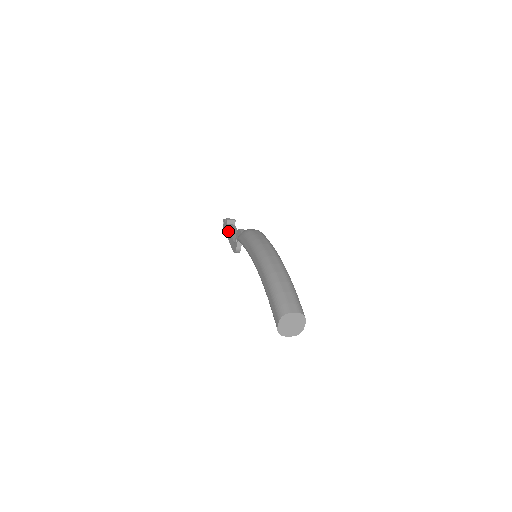
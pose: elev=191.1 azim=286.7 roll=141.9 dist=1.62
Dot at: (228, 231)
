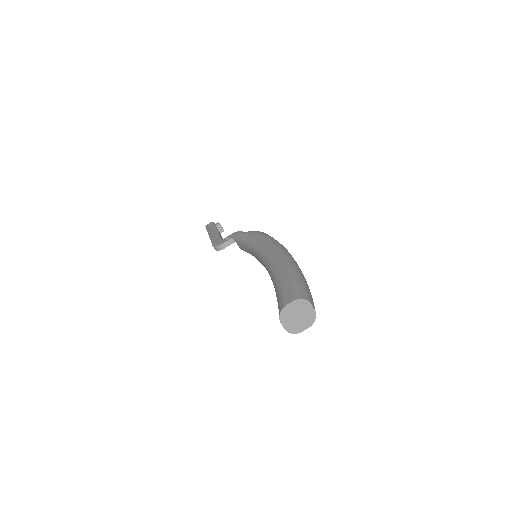
Dot at: (215, 230)
